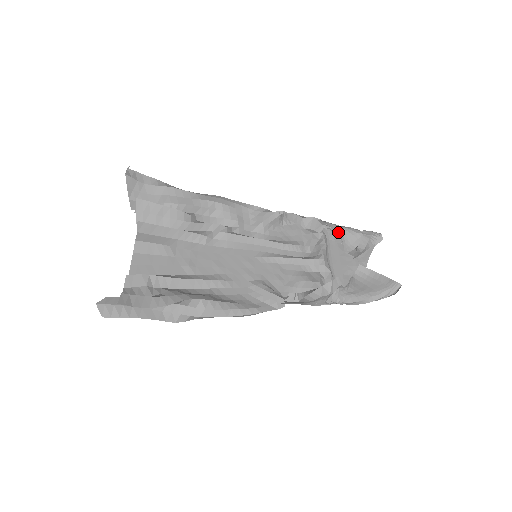
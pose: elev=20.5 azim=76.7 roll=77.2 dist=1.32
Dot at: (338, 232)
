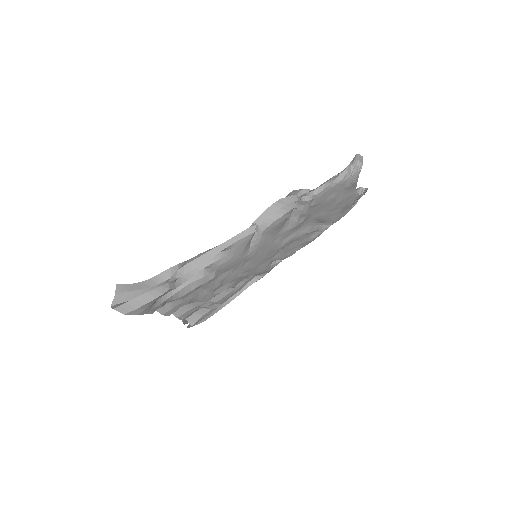
Dot at: occluded
